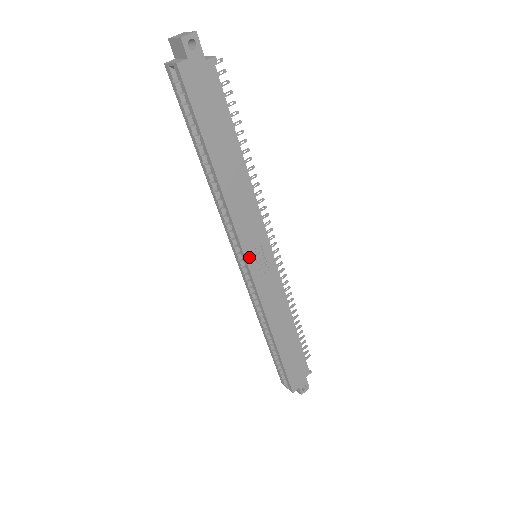
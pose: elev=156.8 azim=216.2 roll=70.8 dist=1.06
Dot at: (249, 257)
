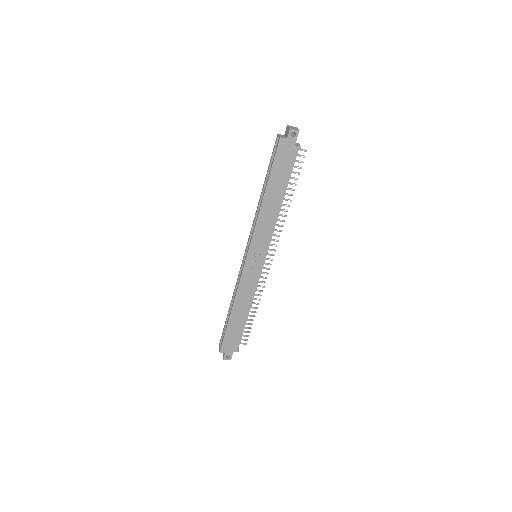
Dot at: (251, 251)
